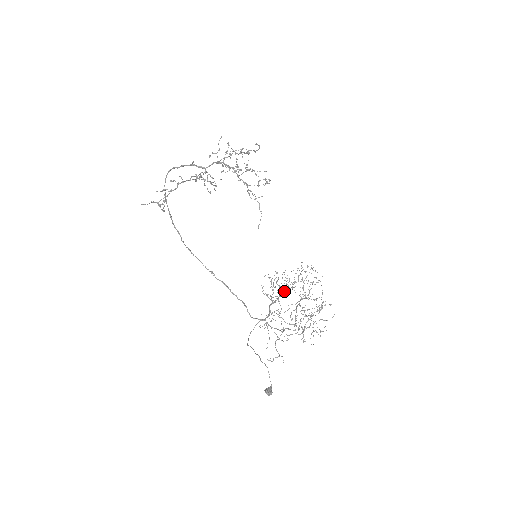
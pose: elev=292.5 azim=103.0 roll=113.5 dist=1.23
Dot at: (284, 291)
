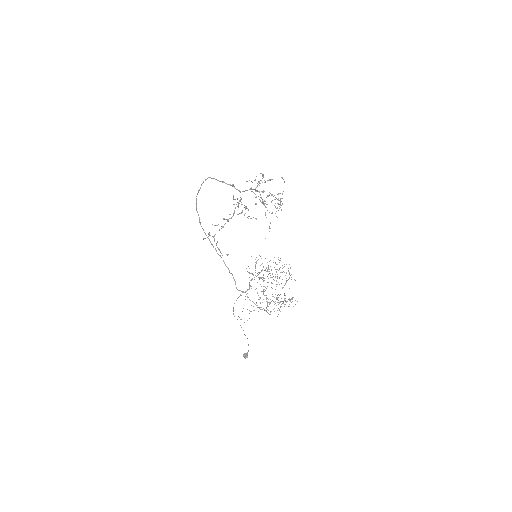
Dot at: occluded
